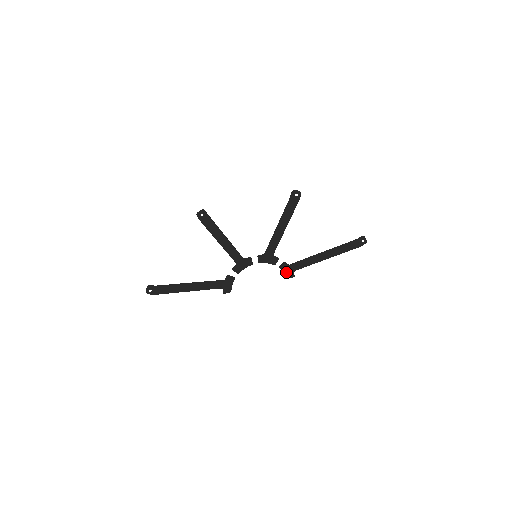
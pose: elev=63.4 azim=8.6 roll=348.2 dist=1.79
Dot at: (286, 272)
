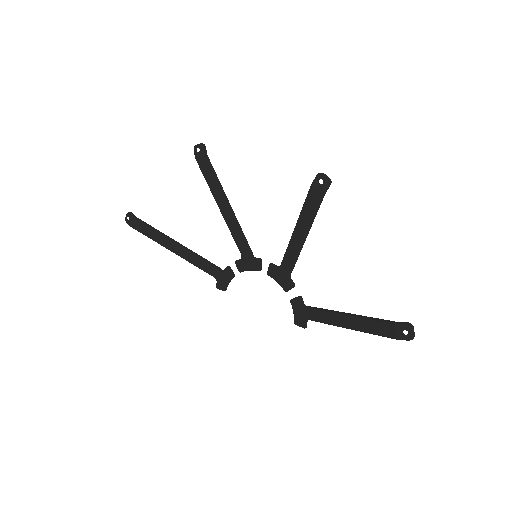
Dot at: (296, 312)
